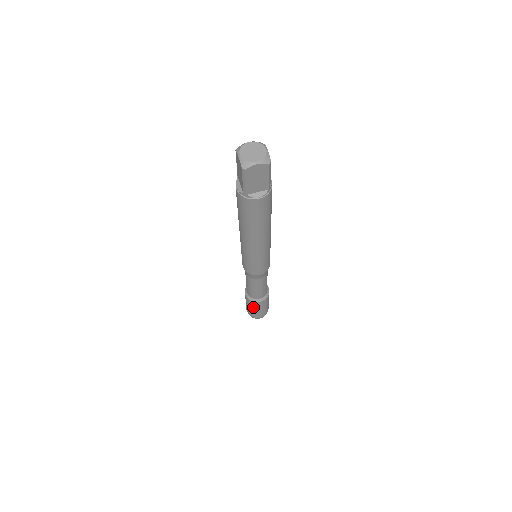
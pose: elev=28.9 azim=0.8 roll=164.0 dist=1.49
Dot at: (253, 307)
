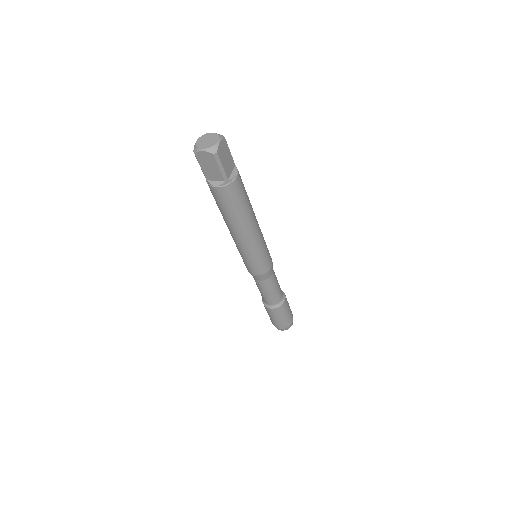
Dot at: (283, 313)
